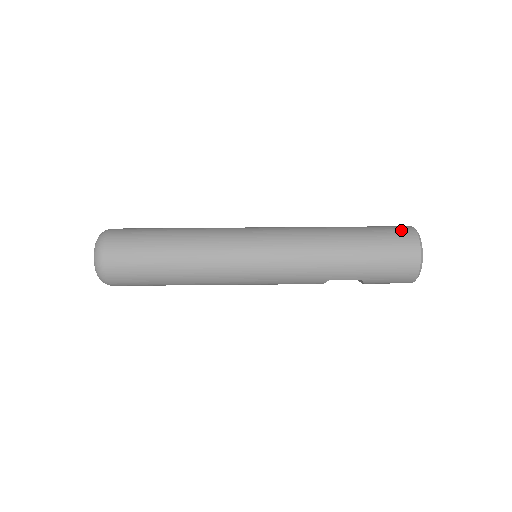
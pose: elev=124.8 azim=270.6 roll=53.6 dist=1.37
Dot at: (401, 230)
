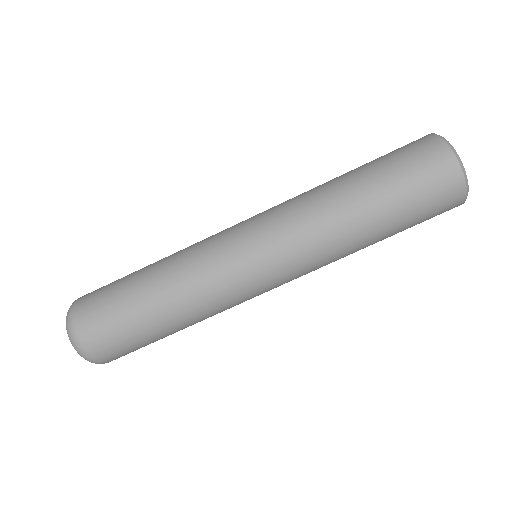
Dot at: (430, 156)
